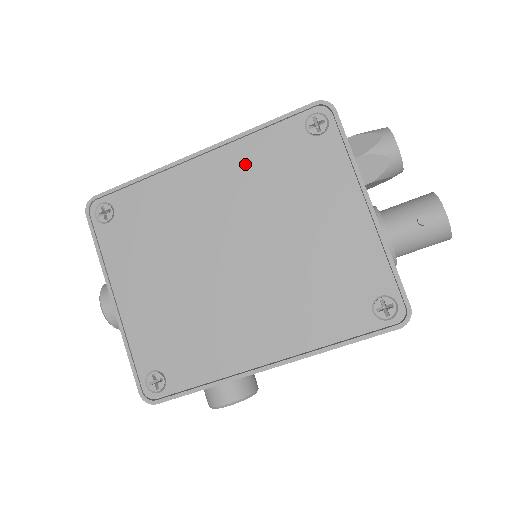
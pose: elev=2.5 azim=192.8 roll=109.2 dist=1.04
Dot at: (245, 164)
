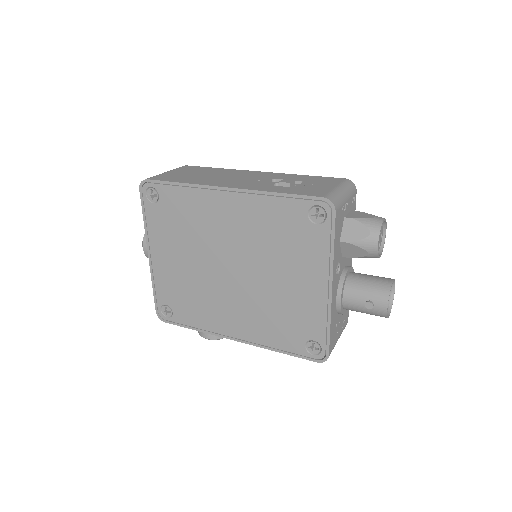
Dot at: (257, 215)
